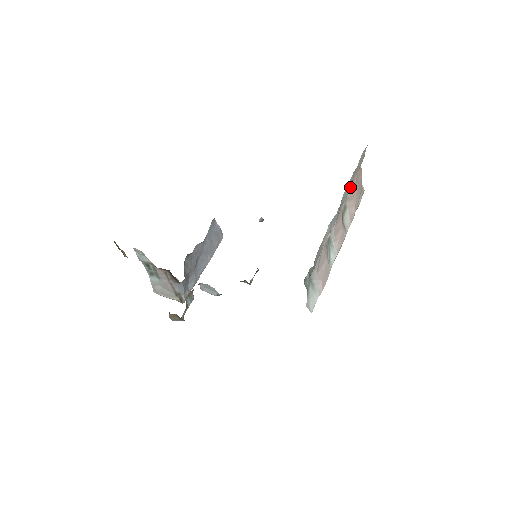
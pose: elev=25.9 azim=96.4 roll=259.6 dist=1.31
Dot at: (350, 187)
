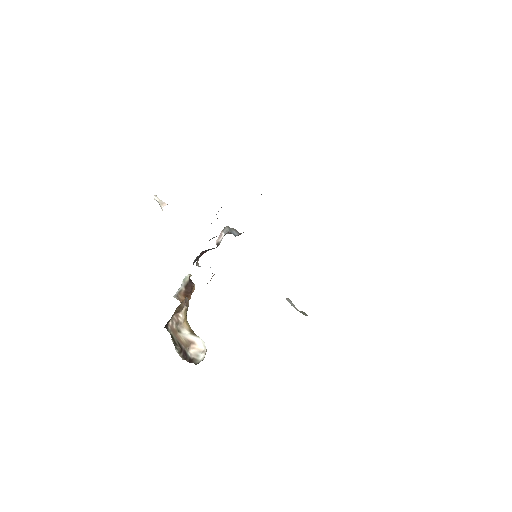
Dot at: occluded
